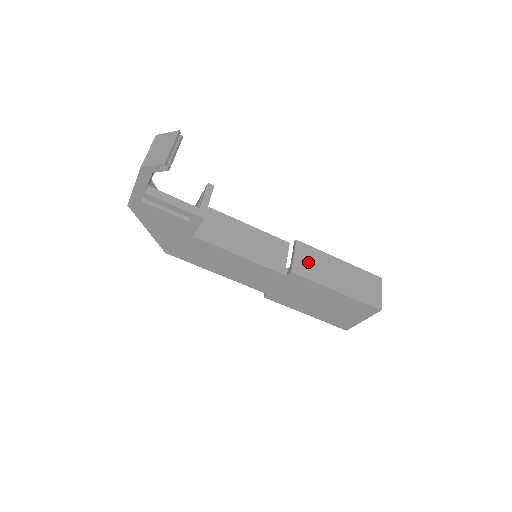
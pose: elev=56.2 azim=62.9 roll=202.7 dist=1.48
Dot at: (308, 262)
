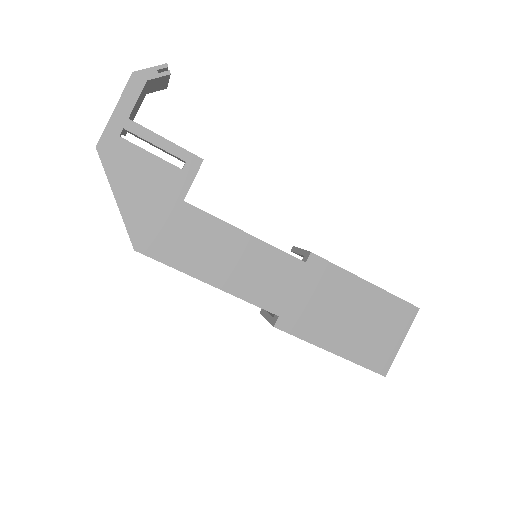
Dot at: occluded
